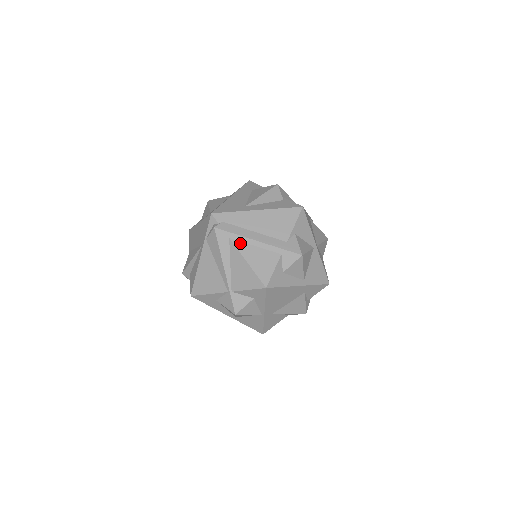
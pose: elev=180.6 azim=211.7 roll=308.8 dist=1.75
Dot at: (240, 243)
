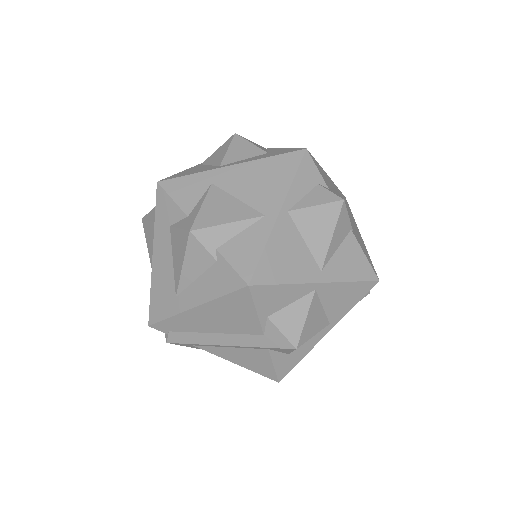
Dot at: (209, 348)
